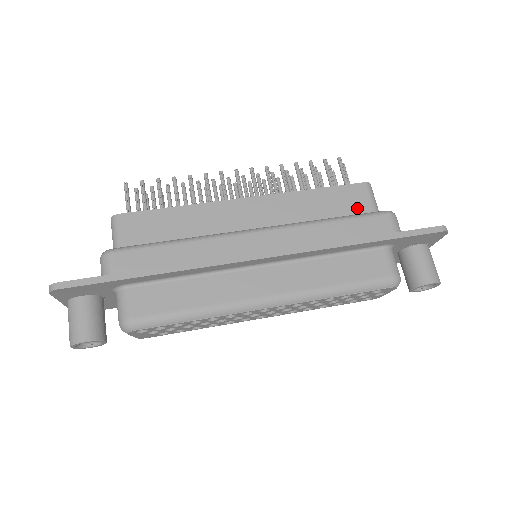
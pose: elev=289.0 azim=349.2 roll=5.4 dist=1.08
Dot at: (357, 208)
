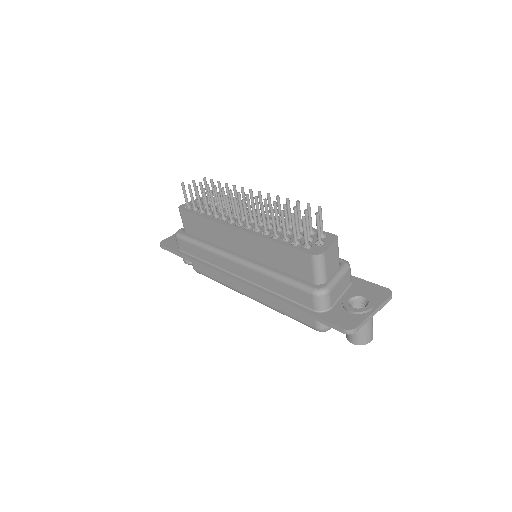
Dot at: (302, 271)
